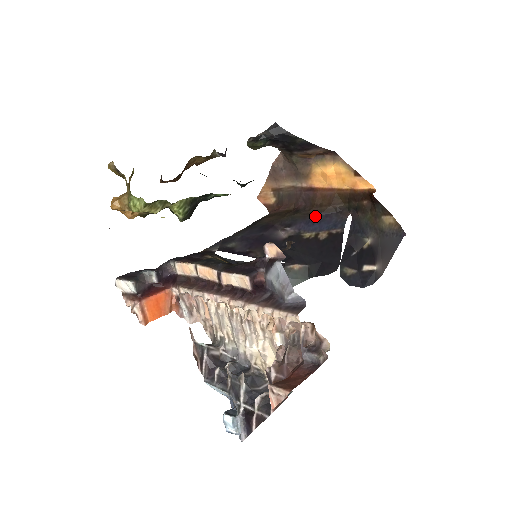
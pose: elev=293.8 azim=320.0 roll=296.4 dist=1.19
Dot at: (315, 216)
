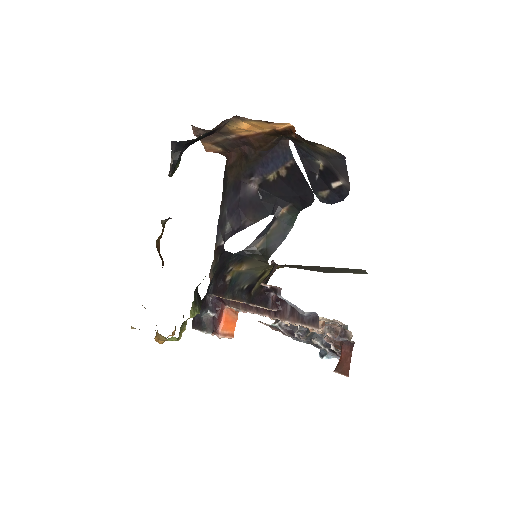
Dot at: (264, 157)
